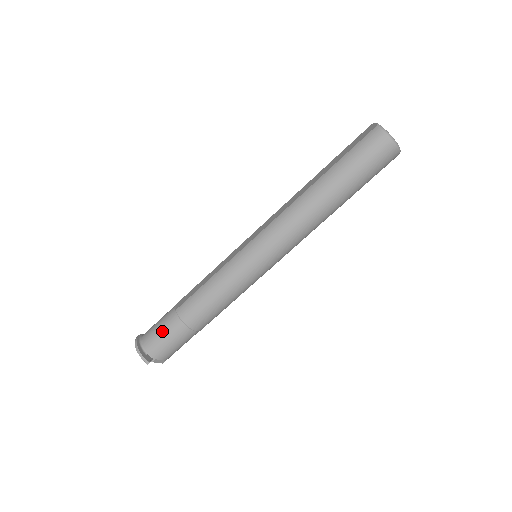
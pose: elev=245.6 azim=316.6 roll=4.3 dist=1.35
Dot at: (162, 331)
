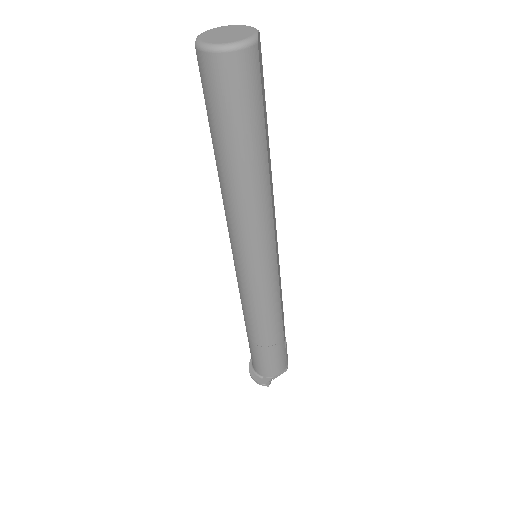
Dot at: (254, 357)
